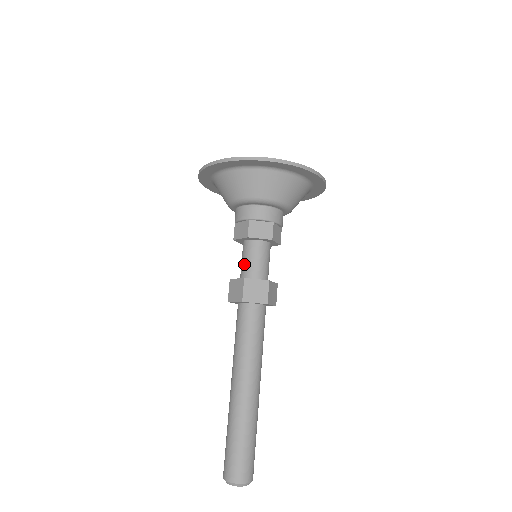
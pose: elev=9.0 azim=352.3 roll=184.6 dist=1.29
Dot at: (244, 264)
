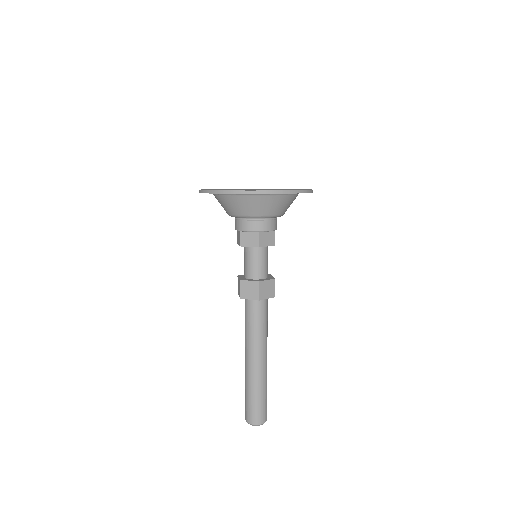
Dot at: (244, 265)
